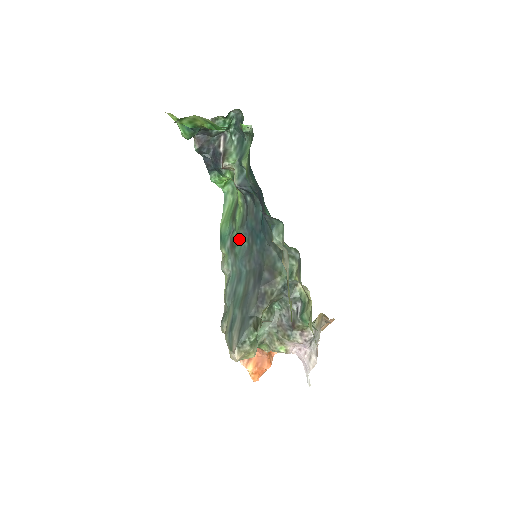
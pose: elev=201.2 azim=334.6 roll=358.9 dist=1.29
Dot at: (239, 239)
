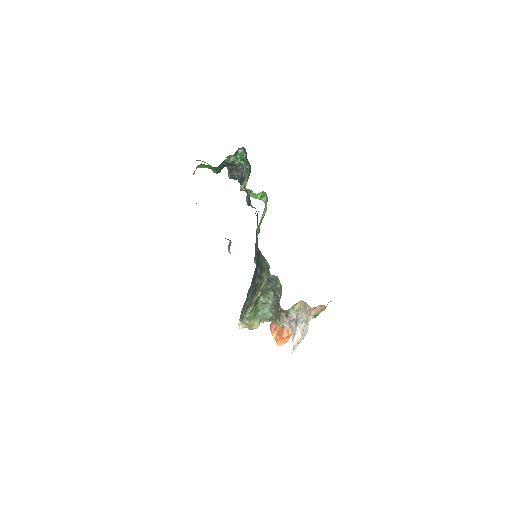
Dot at: (256, 241)
